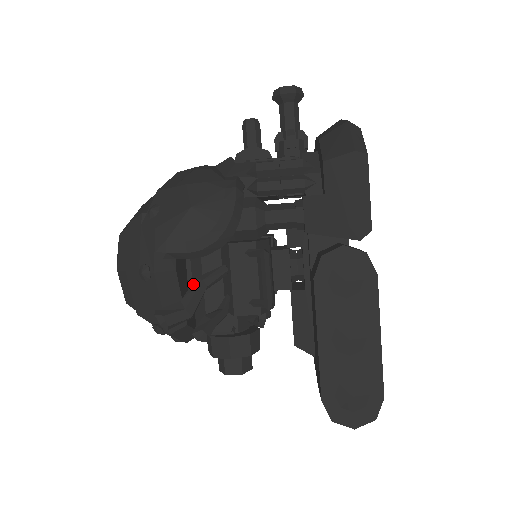
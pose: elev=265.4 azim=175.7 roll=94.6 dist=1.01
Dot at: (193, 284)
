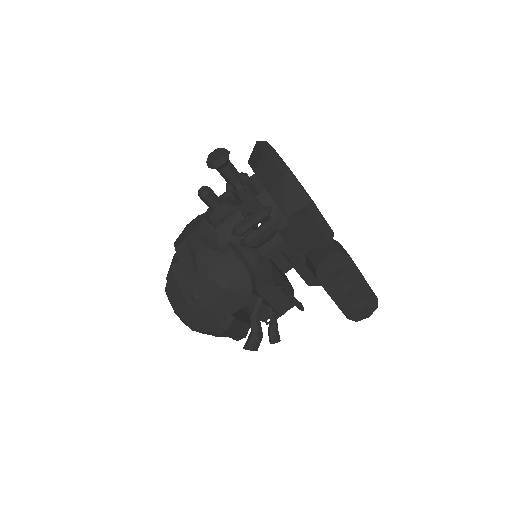
Dot at: (252, 321)
